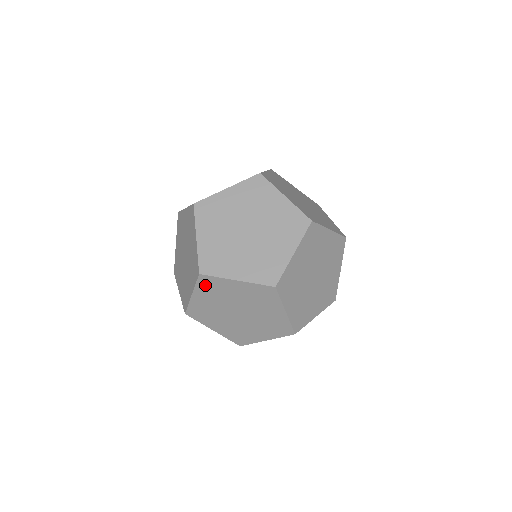
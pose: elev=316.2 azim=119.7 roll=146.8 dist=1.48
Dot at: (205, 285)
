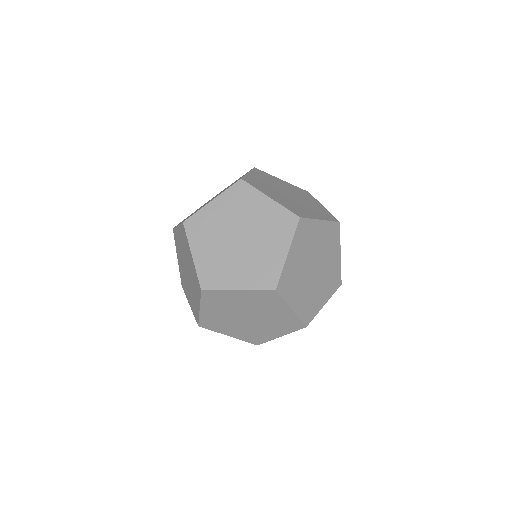
Dot at: (209, 299)
